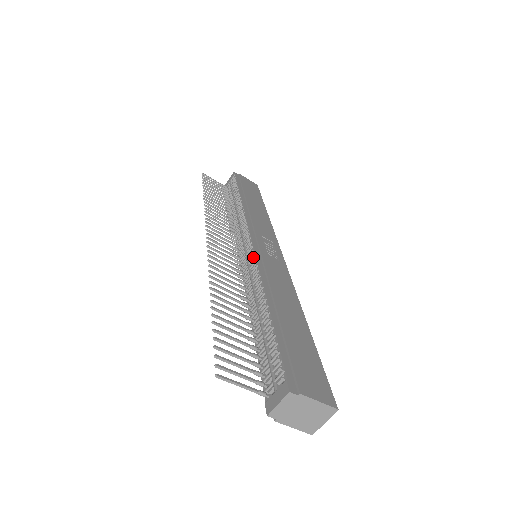
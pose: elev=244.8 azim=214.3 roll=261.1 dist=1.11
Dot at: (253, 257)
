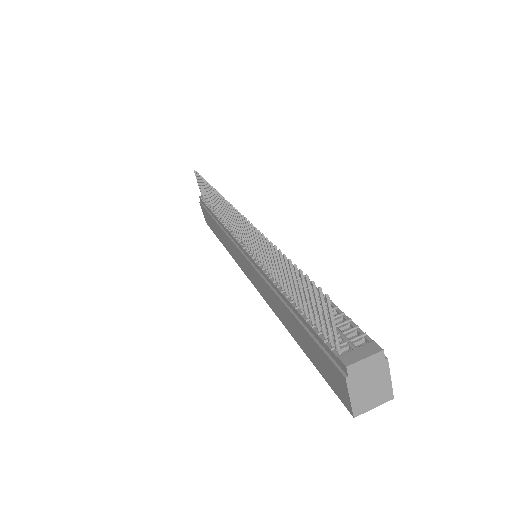
Dot at: occluded
